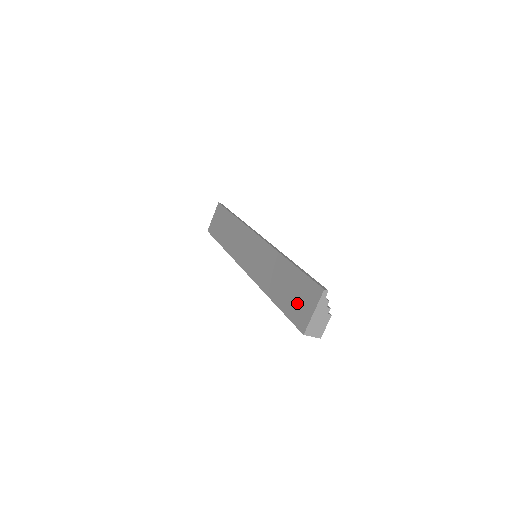
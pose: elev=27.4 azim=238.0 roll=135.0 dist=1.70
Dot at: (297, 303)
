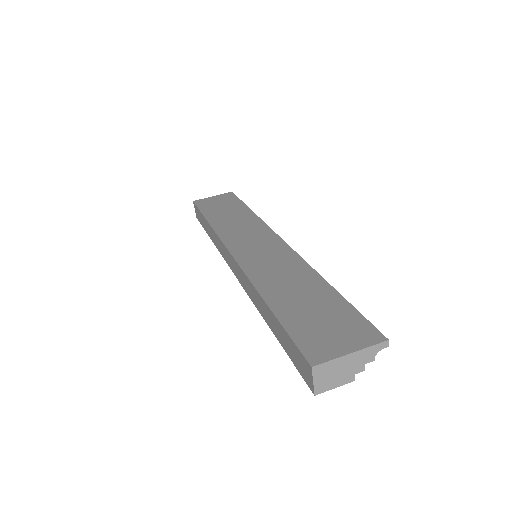
Dot at: (320, 327)
